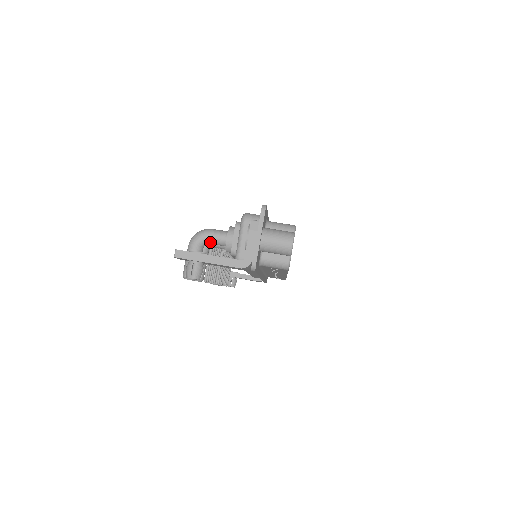
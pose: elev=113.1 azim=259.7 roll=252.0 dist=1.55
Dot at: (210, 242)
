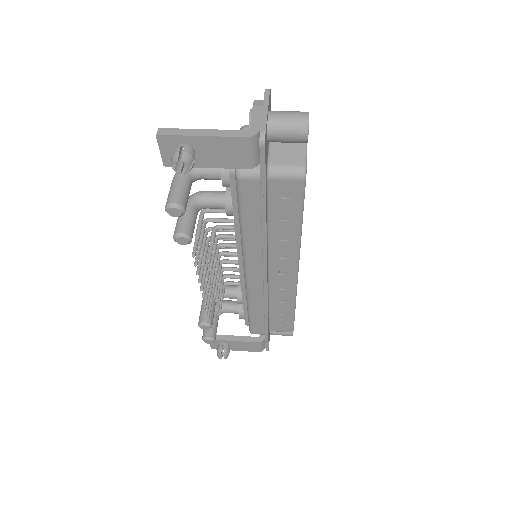
Dot at: (201, 172)
